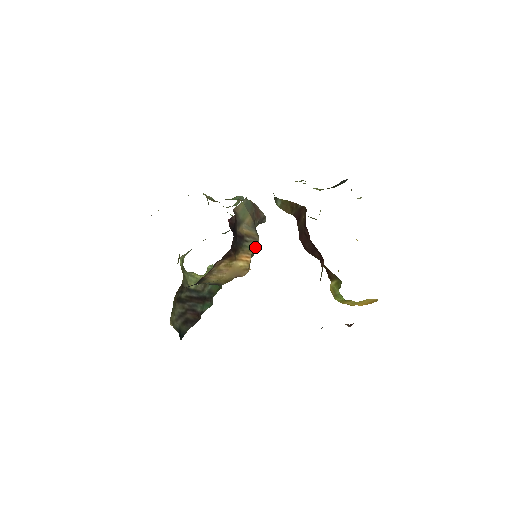
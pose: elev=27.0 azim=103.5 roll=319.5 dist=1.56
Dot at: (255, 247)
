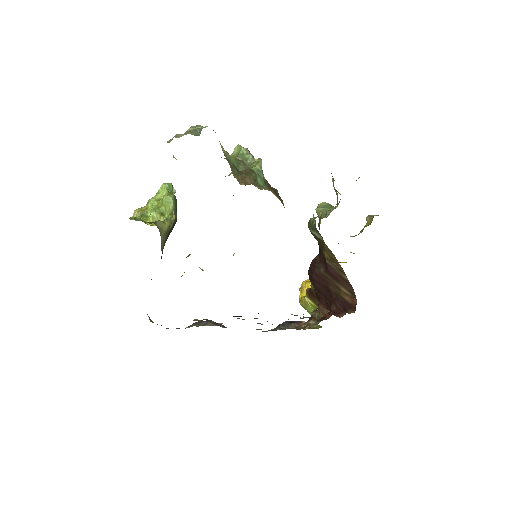
Dot at: occluded
